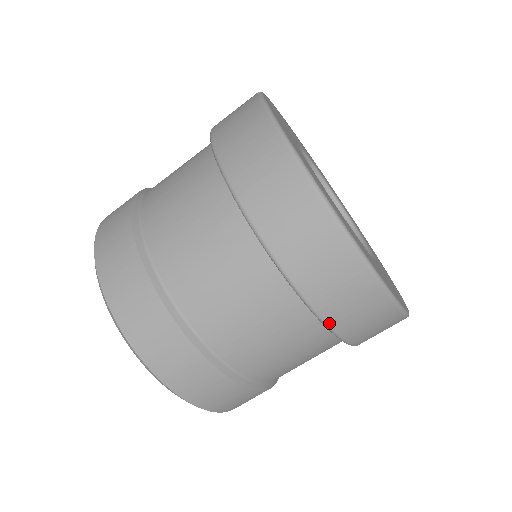
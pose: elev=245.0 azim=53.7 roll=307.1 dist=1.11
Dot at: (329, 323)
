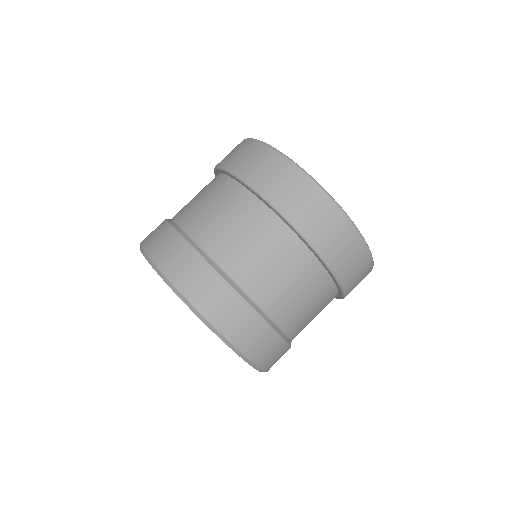
Dot at: (315, 246)
